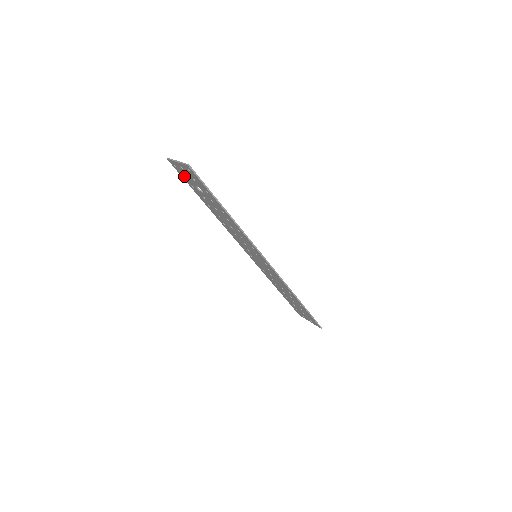
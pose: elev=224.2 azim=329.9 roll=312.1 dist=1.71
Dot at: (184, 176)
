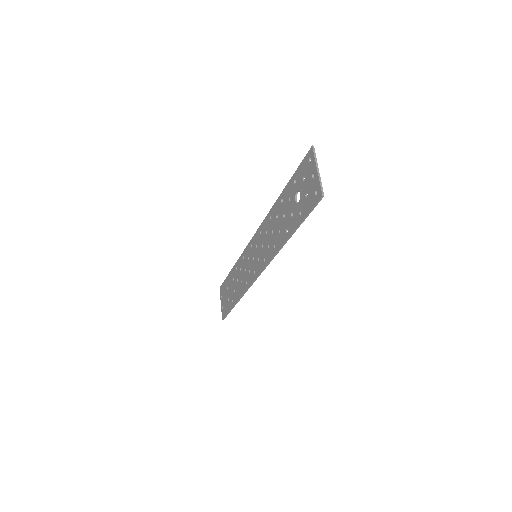
Dot at: (303, 172)
